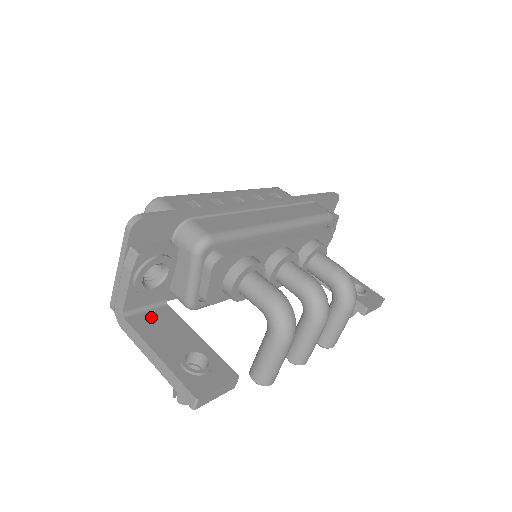
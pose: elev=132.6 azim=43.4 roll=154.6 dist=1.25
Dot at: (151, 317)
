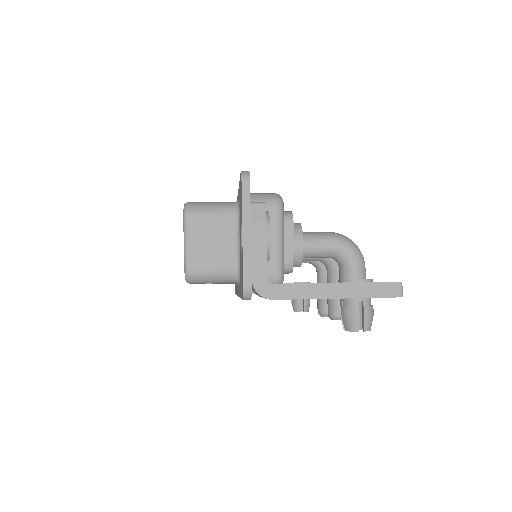
Dot at: occluded
